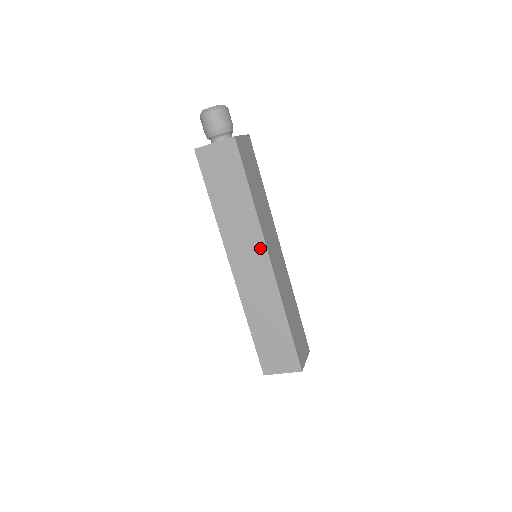
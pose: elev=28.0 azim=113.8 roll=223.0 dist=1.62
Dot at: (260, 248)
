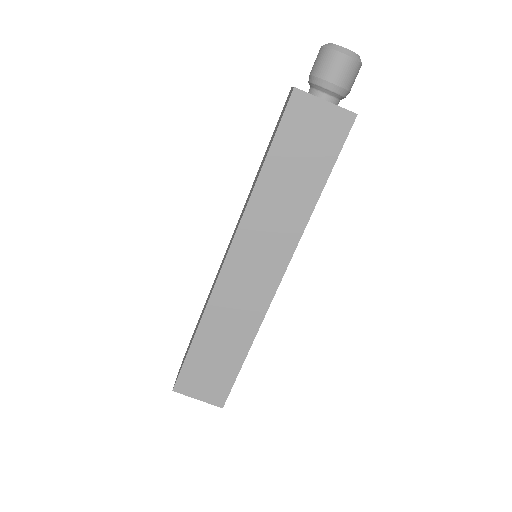
Dot at: (281, 260)
